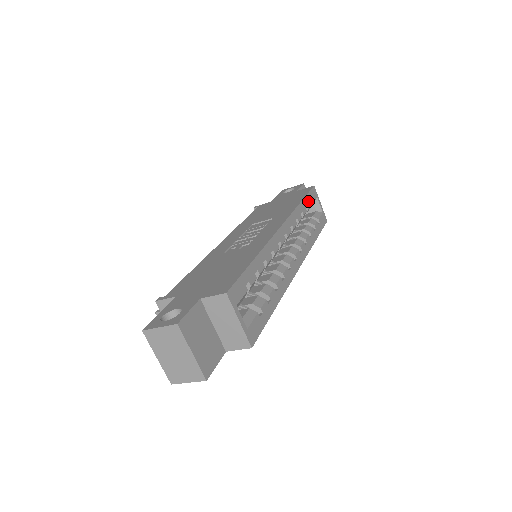
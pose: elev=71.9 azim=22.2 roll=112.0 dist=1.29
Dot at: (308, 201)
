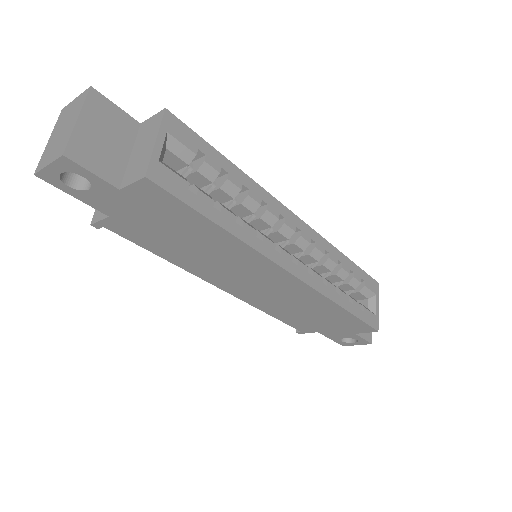
Dot at: (359, 274)
